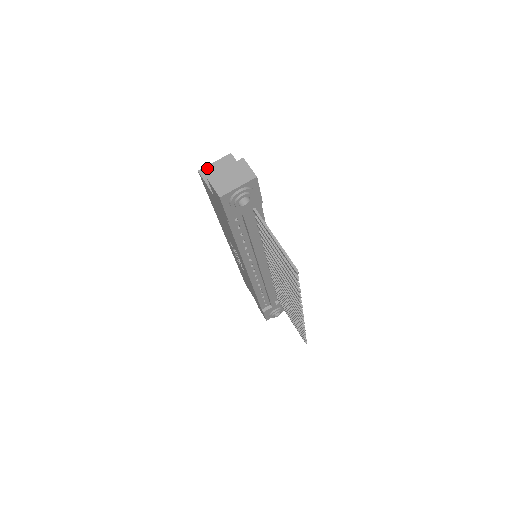
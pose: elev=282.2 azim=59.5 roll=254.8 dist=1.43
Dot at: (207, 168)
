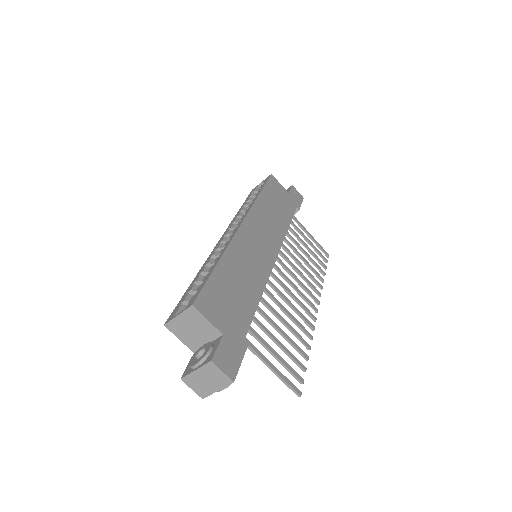
Dot at: (172, 323)
